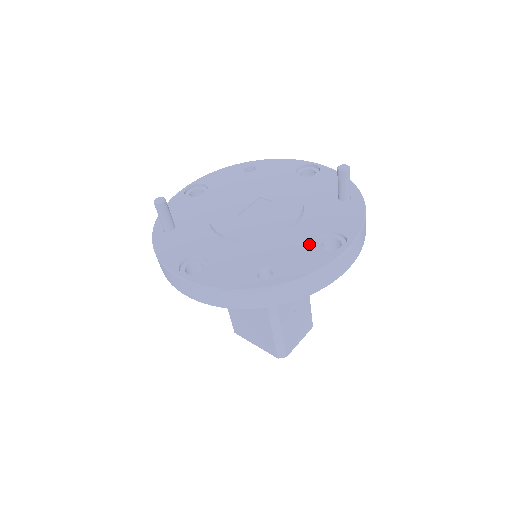
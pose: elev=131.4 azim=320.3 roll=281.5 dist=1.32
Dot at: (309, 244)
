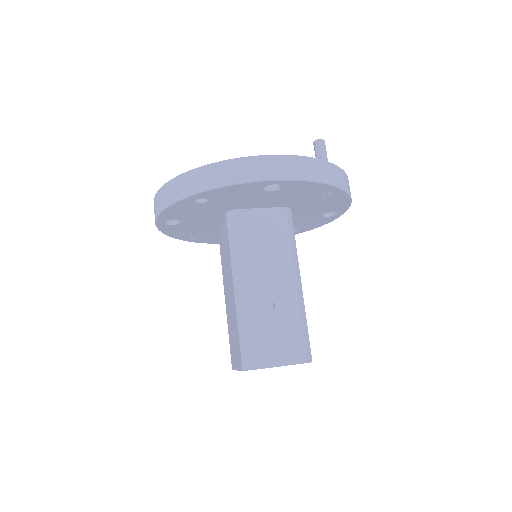
Dot at: occluded
